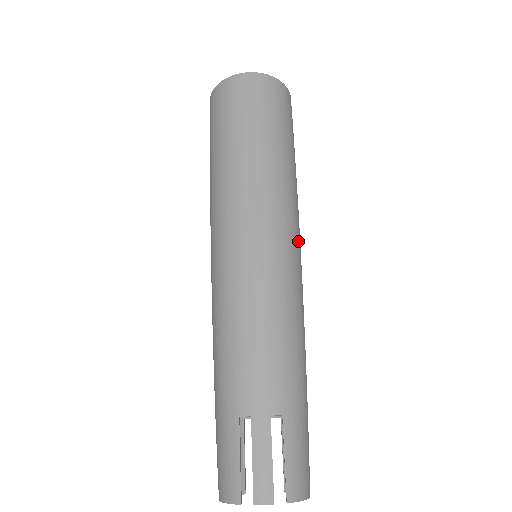
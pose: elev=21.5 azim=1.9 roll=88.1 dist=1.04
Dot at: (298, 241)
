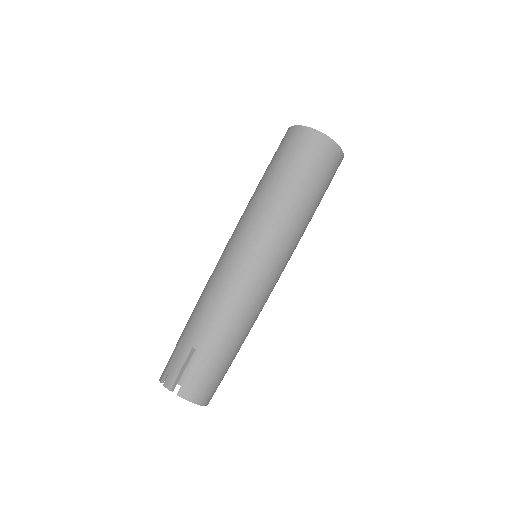
Dot at: (276, 256)
